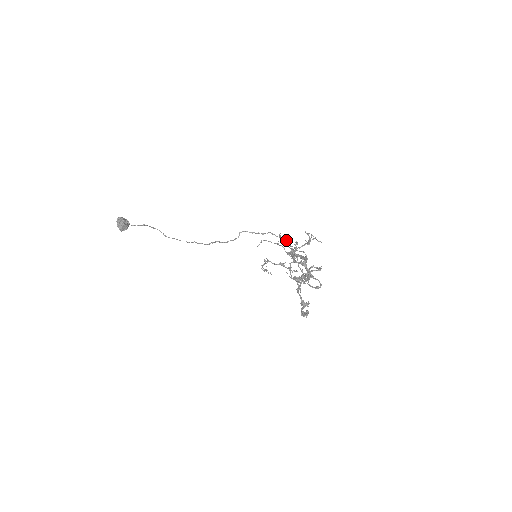
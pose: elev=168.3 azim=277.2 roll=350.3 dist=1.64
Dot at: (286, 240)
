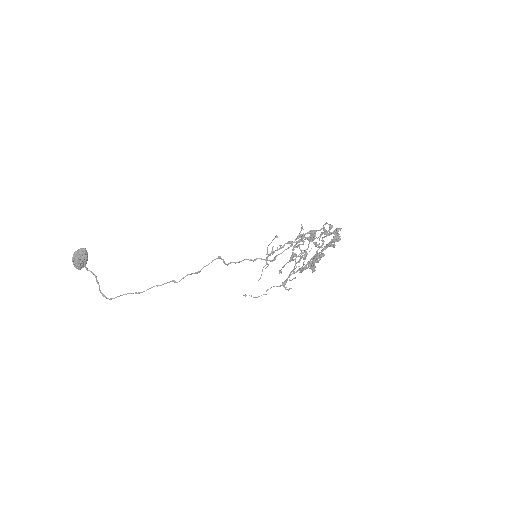
Dot at: (283, 251)
